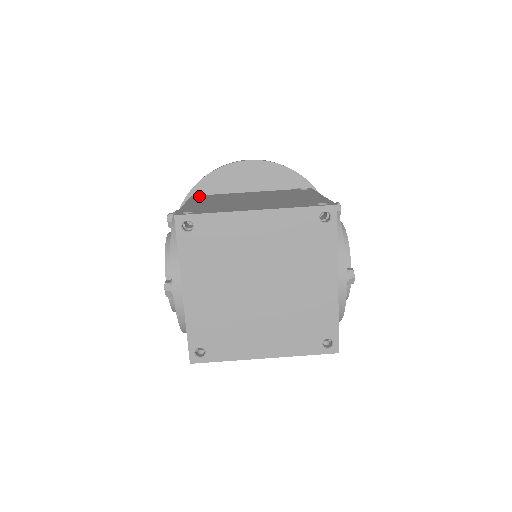
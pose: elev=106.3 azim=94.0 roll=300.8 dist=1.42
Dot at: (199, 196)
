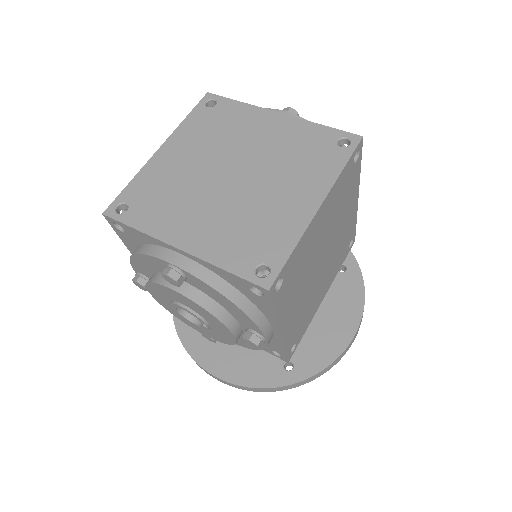
Dot at: occluded
